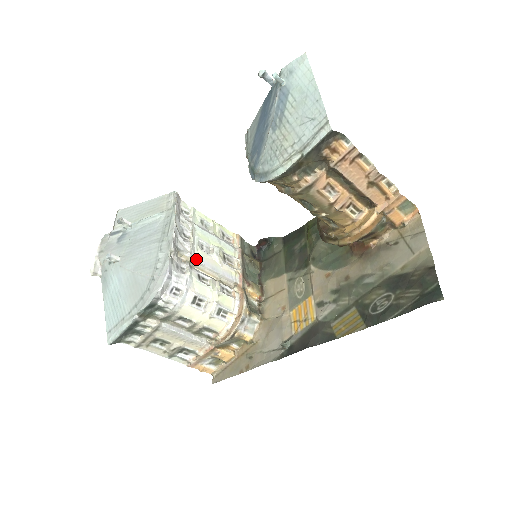
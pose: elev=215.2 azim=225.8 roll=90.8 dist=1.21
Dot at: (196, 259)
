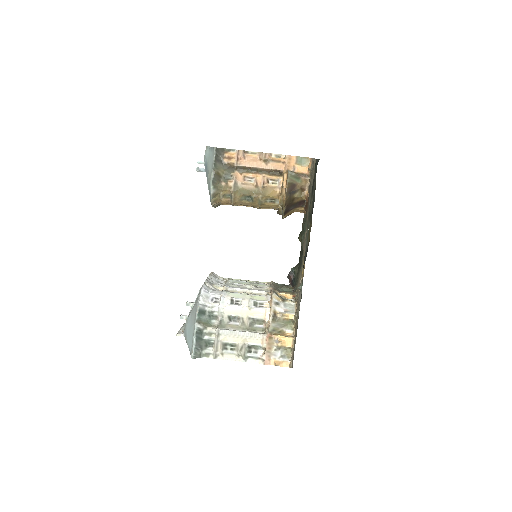
Dot at: (229, 287)
